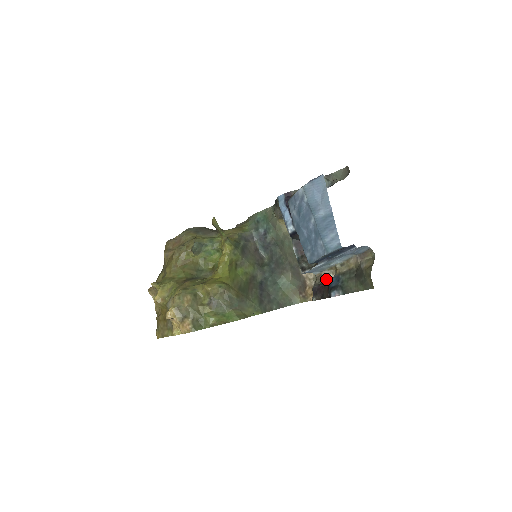
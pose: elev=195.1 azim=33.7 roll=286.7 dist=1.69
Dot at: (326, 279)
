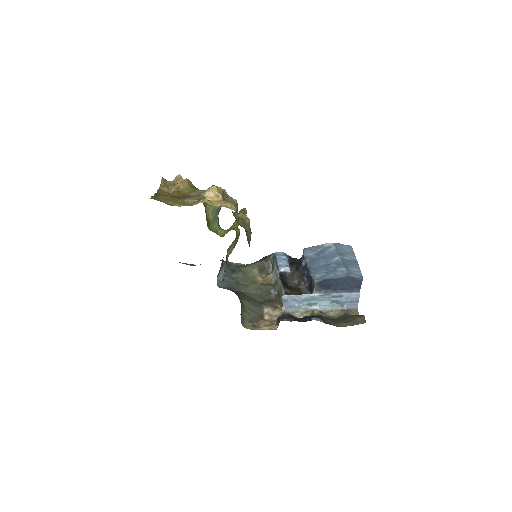
Dot at: occluded
